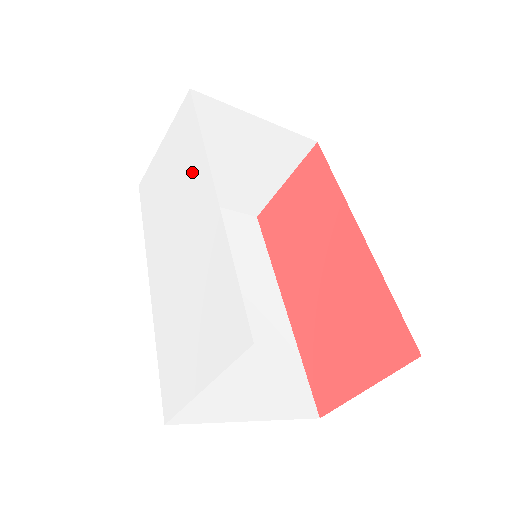
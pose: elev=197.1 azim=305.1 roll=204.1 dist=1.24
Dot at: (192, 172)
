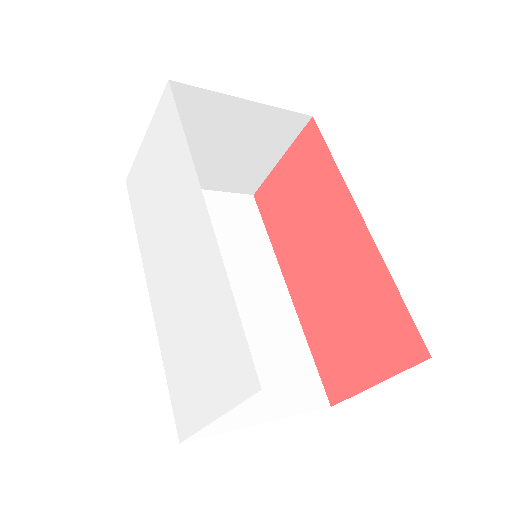
Dot at: (180, 181)
